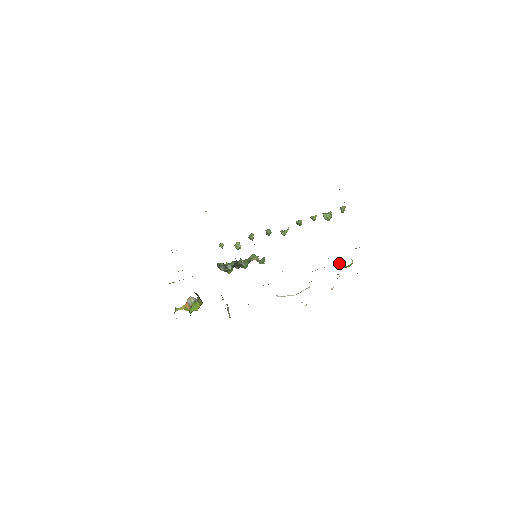
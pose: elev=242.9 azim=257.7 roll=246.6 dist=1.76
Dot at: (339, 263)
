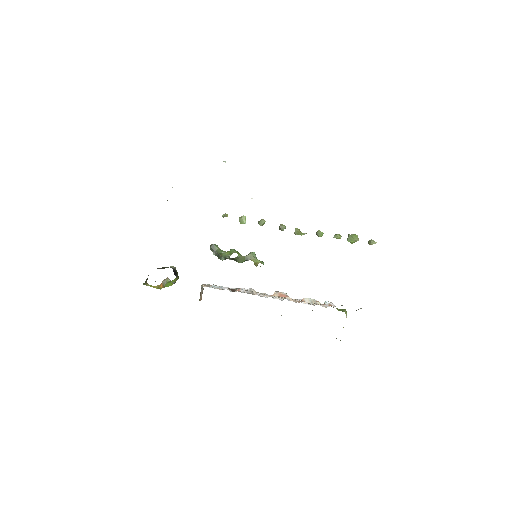
Dot at: (333, 307)
